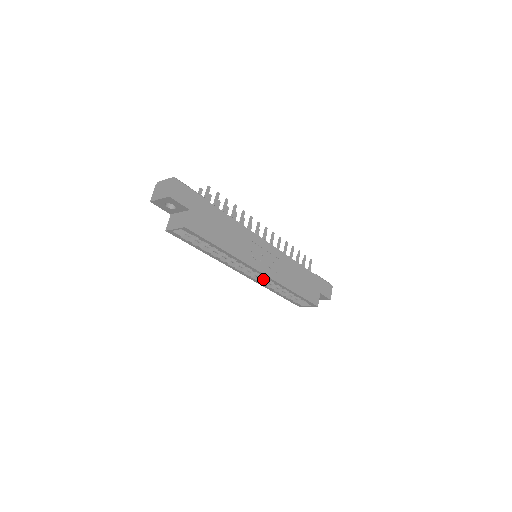
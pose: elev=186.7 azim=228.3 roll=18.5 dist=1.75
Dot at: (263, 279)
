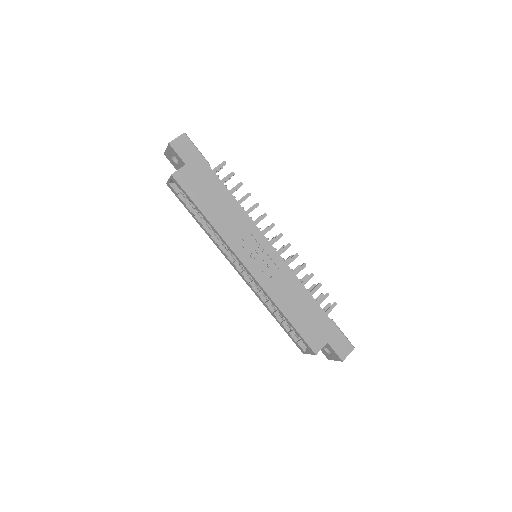
Dot at: (258, 287)
